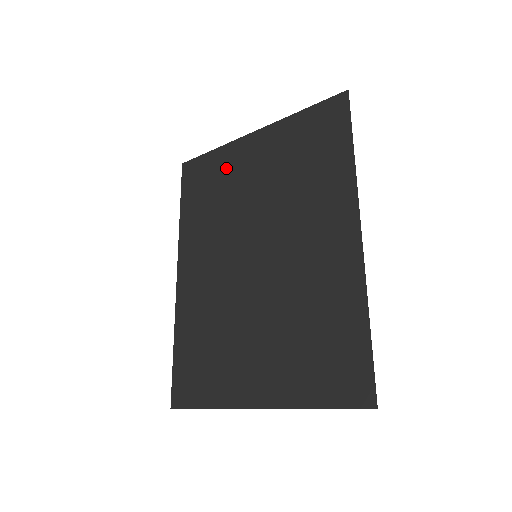
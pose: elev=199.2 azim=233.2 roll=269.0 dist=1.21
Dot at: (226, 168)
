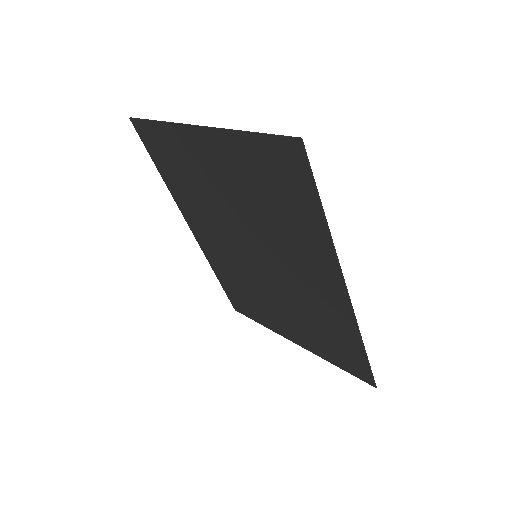
Dot at: (185, 155)
